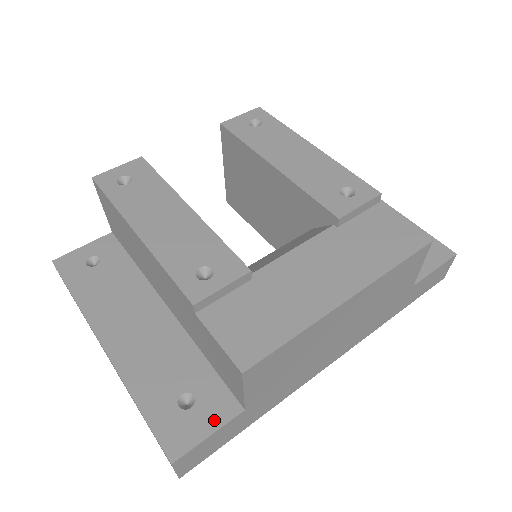
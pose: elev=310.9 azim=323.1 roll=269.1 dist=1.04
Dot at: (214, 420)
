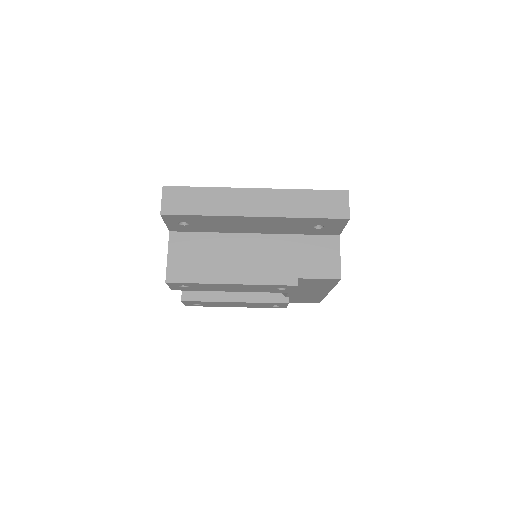
Dot at: occluded
